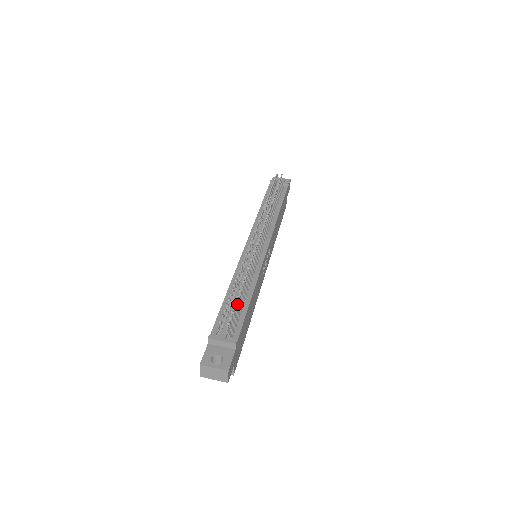
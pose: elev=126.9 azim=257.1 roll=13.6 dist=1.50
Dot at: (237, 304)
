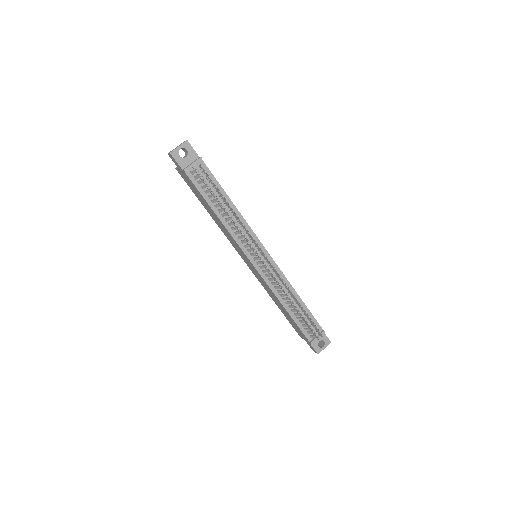
Dot at: (306, 316)
